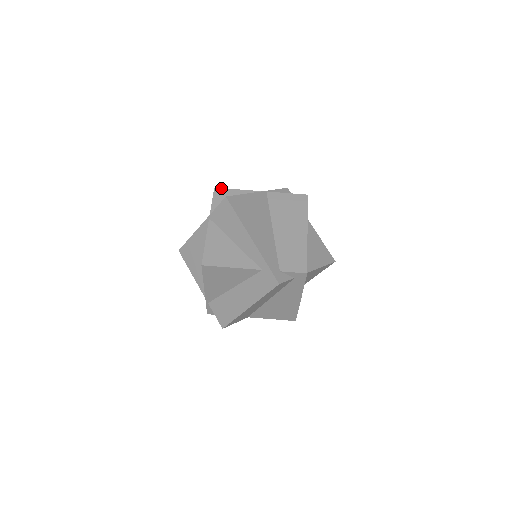
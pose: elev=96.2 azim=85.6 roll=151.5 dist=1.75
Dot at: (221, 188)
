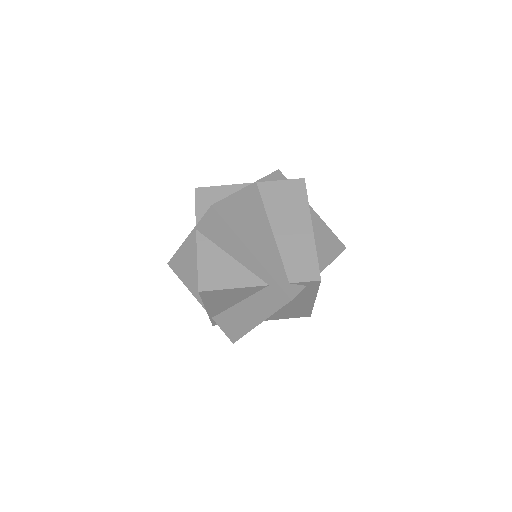
Dot at: (202, 187)
